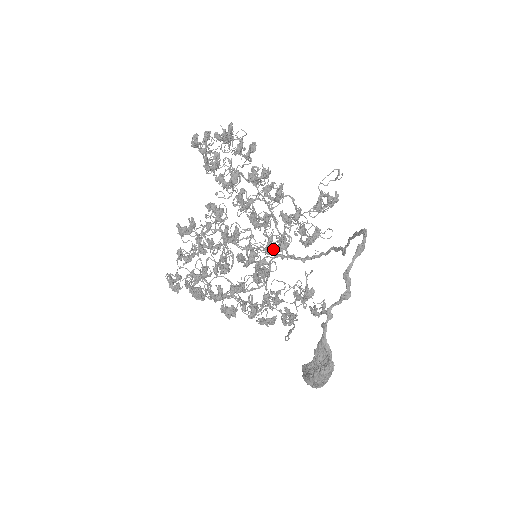
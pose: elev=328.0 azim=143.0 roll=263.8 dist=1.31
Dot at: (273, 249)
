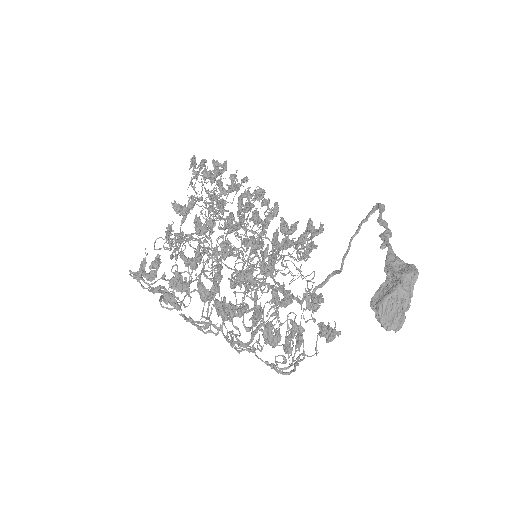
Dot at: (278, 246)
